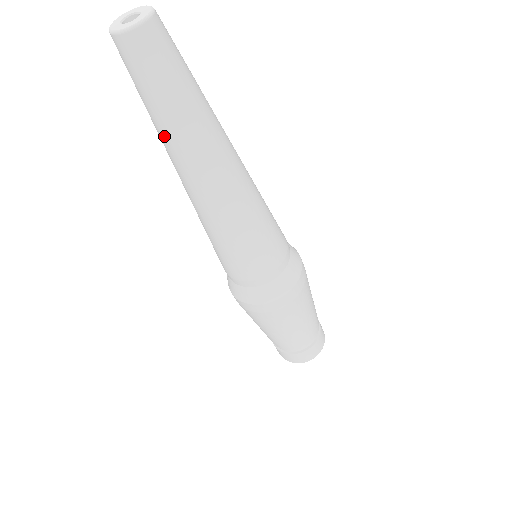
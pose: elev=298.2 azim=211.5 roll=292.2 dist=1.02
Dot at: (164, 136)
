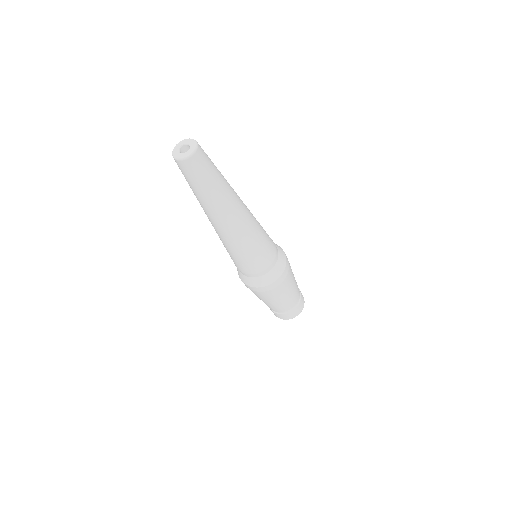
Dot at: (210, 203)
